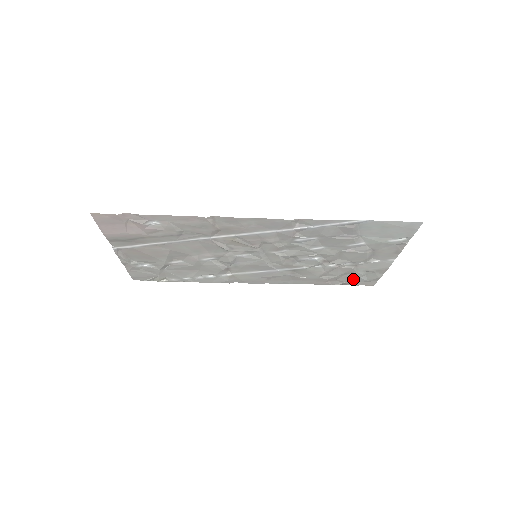
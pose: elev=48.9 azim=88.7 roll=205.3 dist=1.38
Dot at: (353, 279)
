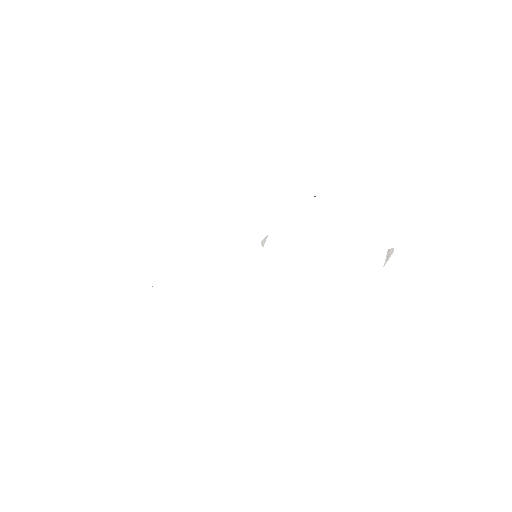
Dot at: occluded
